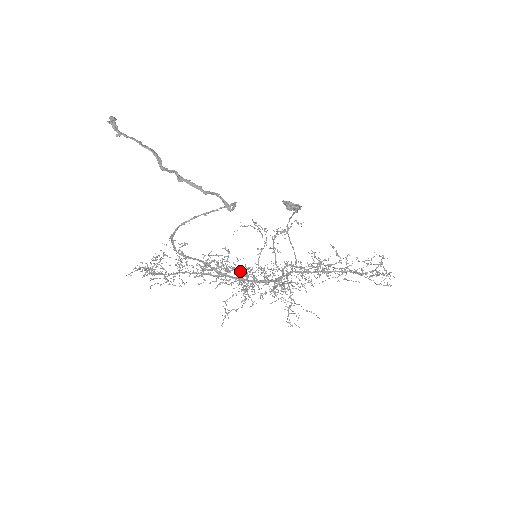
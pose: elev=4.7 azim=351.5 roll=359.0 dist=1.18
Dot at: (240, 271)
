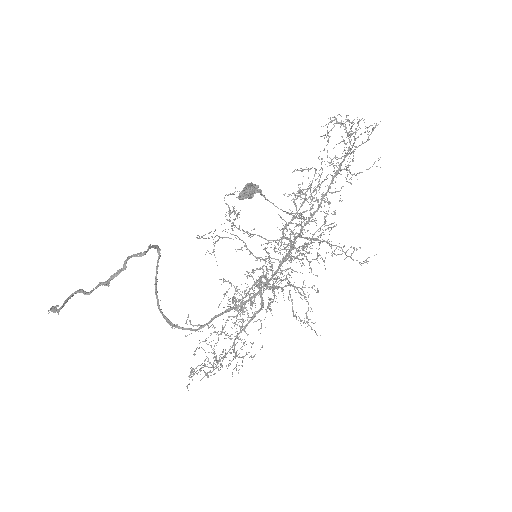
Dot at: occluded
